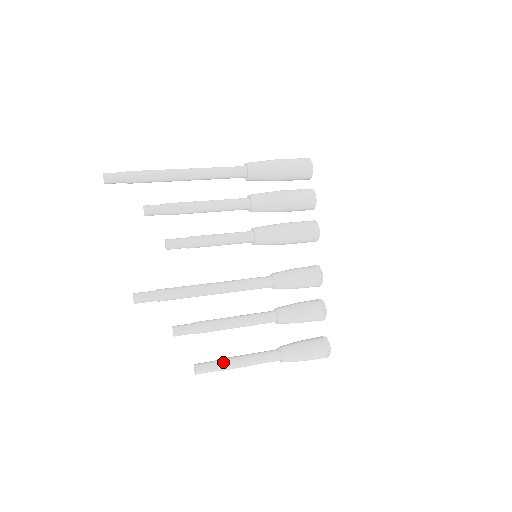
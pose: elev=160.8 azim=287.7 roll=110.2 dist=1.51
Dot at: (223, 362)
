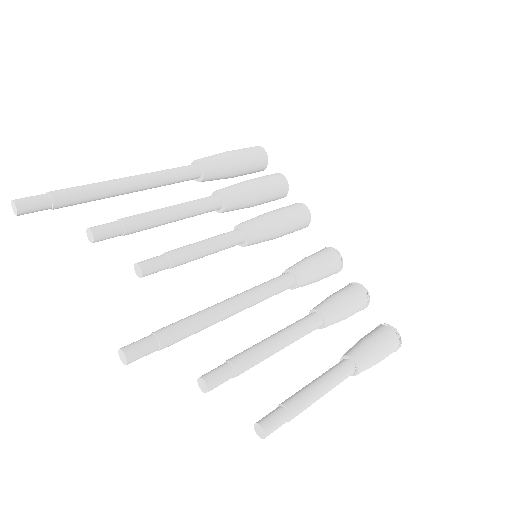
Dot at: (292, 401)
